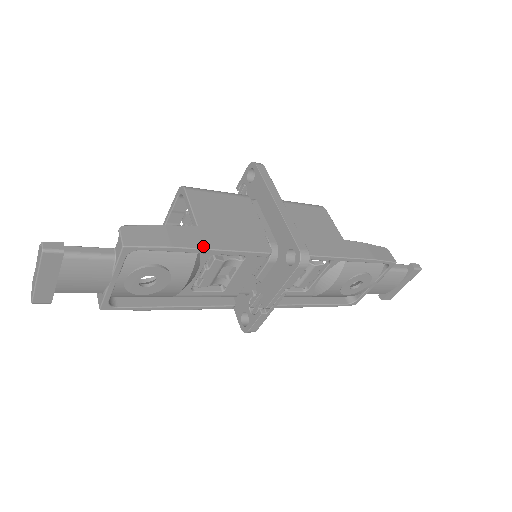
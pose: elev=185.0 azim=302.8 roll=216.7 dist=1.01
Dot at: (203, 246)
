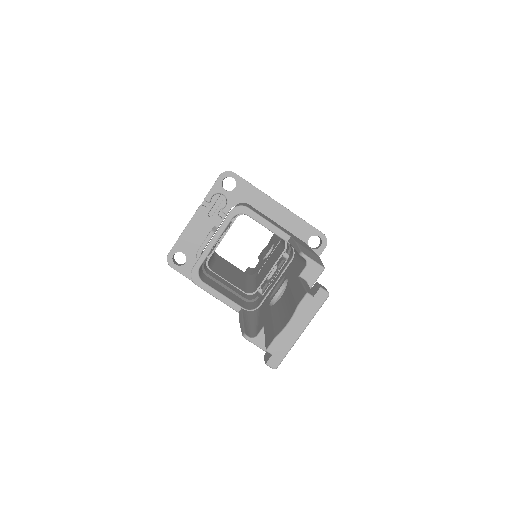
Dot at: (313, 251)
